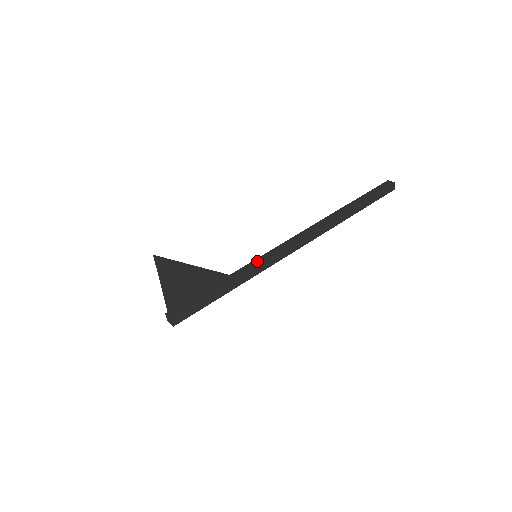
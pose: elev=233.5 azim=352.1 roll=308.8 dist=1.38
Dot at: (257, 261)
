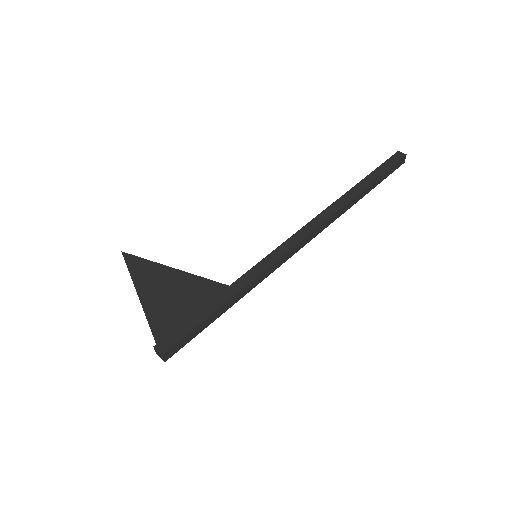
Dot at: (260, 266)
